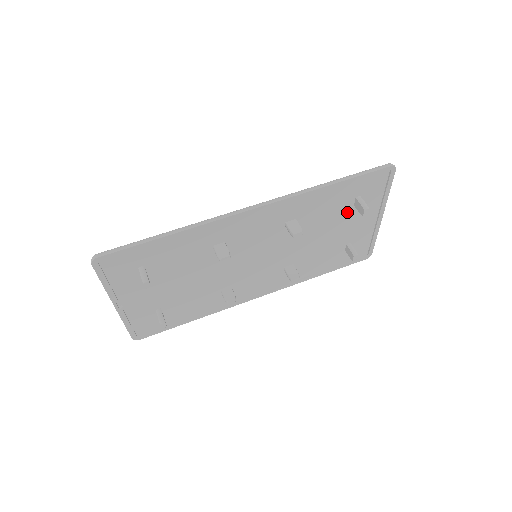
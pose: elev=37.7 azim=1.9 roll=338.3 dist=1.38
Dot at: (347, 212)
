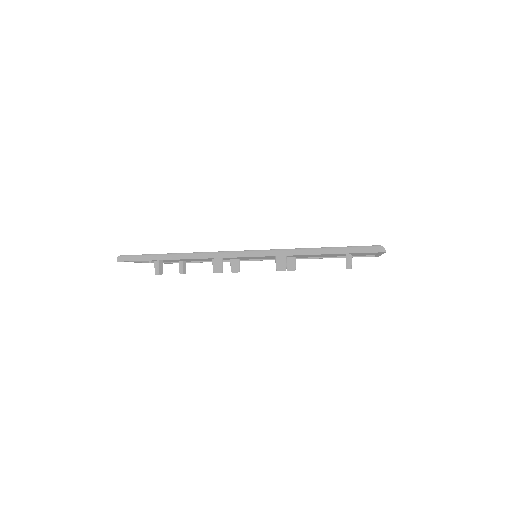
Dot at: occluded
